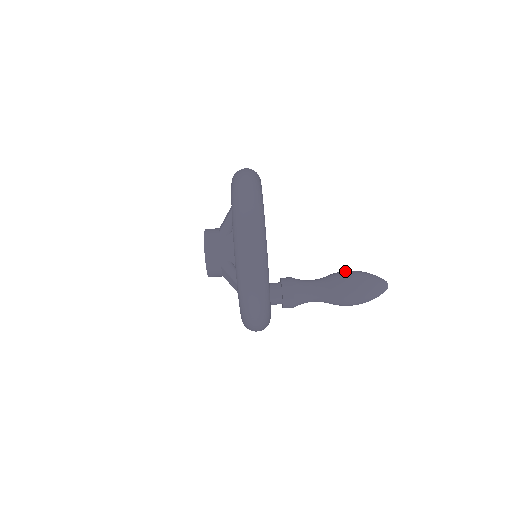
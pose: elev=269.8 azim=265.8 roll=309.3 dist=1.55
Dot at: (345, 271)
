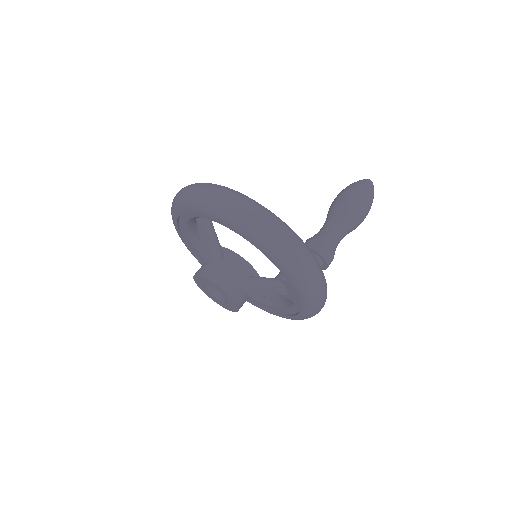
Dot at: (337, 197)
